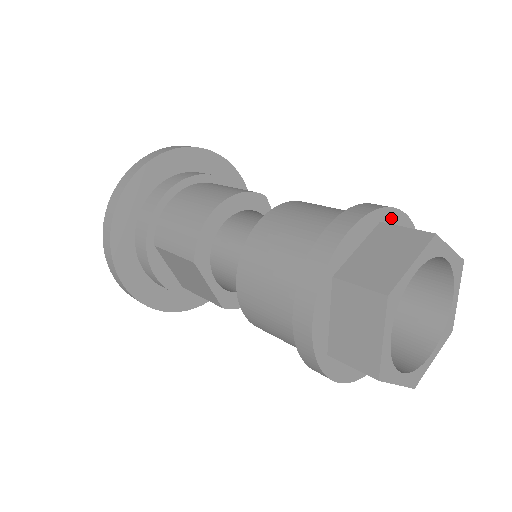
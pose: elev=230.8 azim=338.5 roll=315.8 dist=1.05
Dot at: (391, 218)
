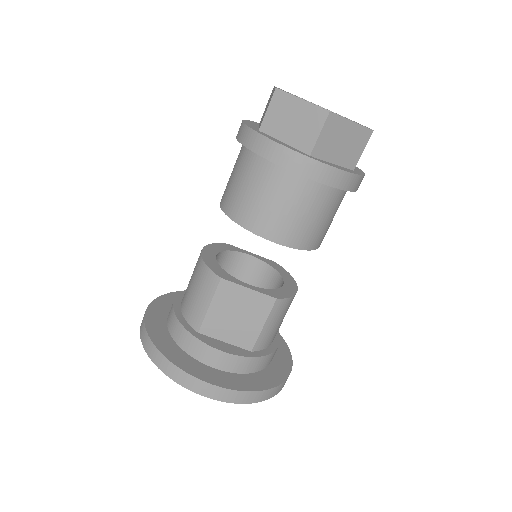
Dot at: occluded
